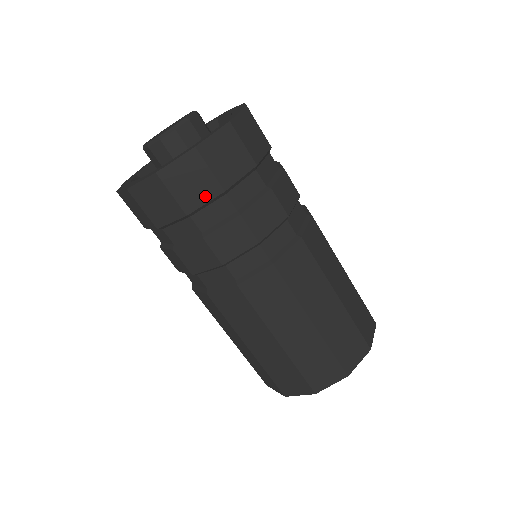
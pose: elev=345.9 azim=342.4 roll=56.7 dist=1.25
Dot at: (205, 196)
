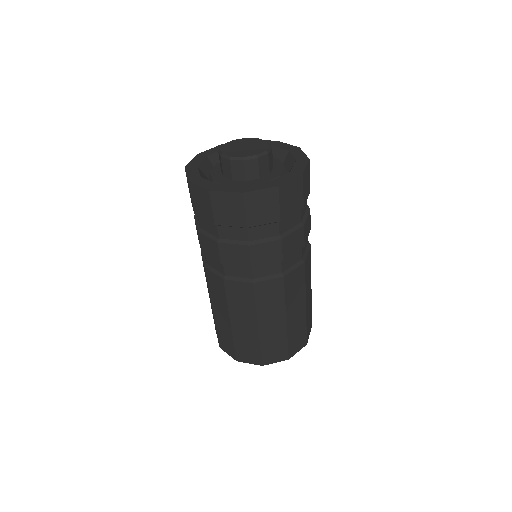
Dot at: (205, 216)
